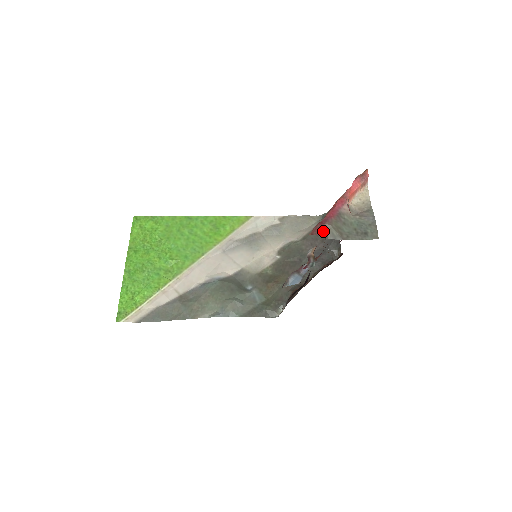
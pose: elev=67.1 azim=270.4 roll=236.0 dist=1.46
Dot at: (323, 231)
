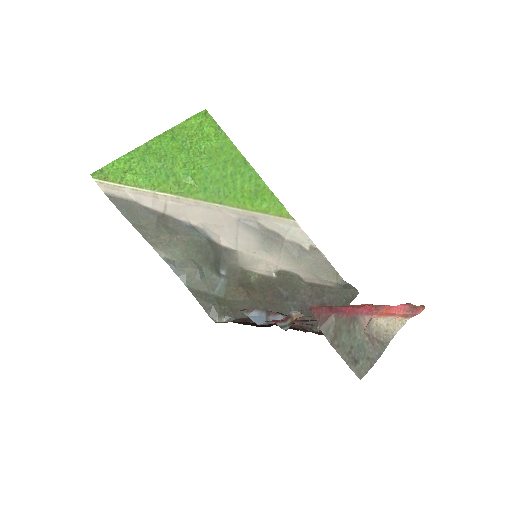
Dot at: (323, 317)
